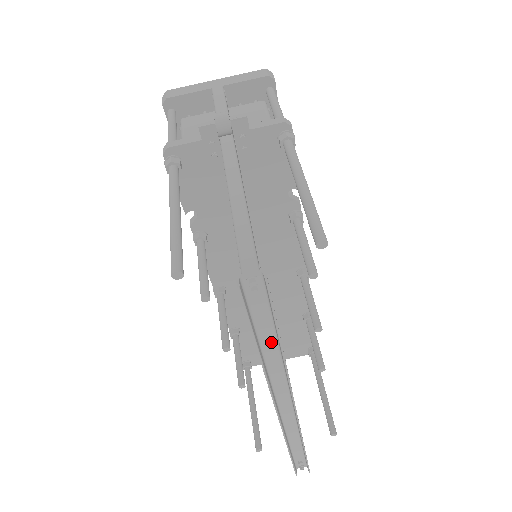
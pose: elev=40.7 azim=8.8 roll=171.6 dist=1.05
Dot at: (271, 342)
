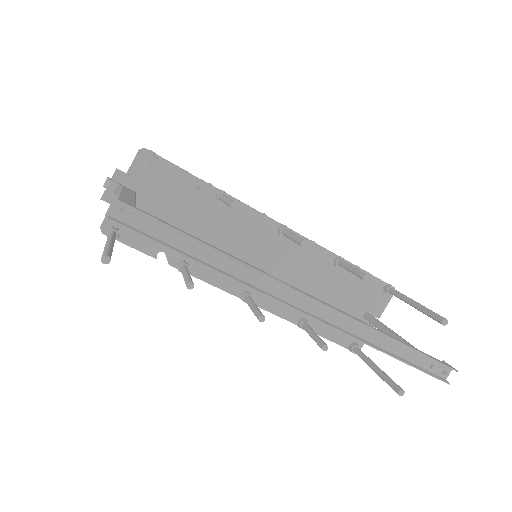
Dot at: (201, 250)
